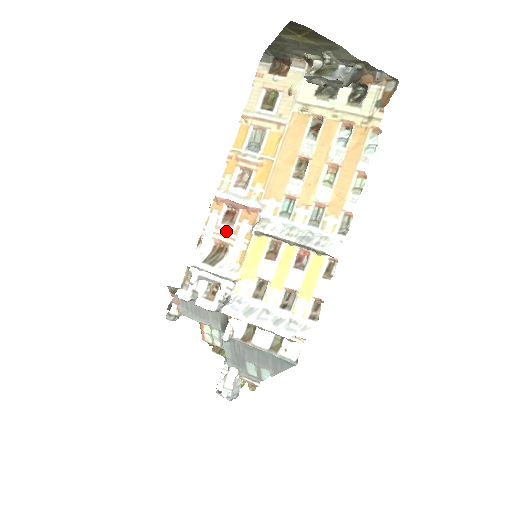
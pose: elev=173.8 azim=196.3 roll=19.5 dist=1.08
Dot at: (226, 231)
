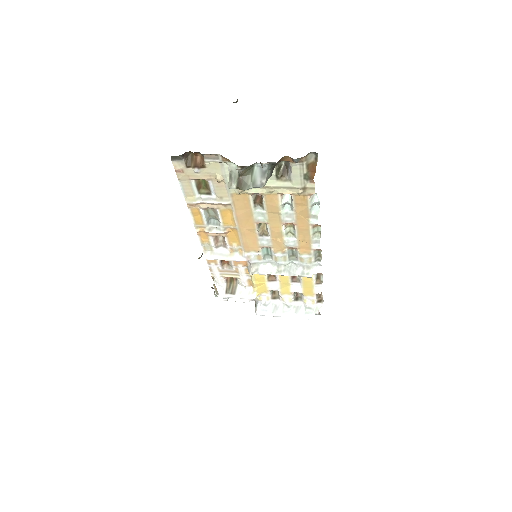
Dot at: (229, 272)
